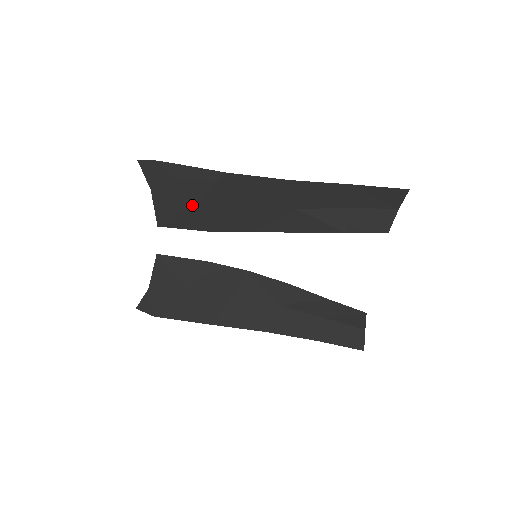
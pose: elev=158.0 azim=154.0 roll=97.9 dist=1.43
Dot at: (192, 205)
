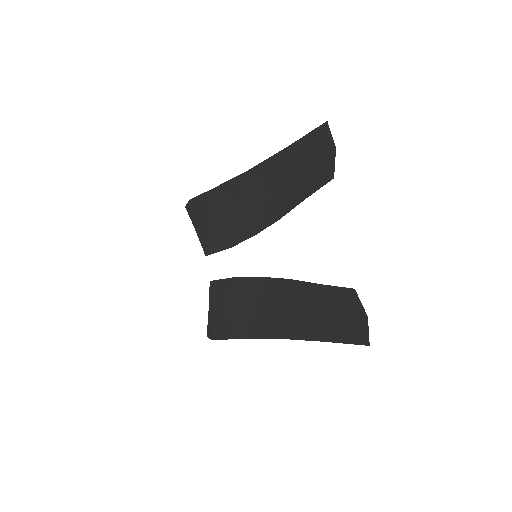
Dot at: (212, 227)
